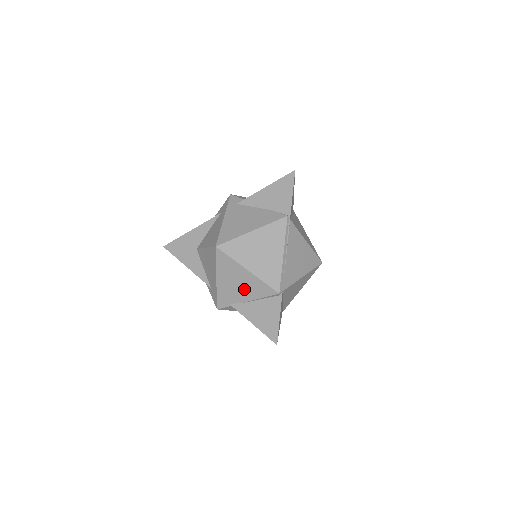
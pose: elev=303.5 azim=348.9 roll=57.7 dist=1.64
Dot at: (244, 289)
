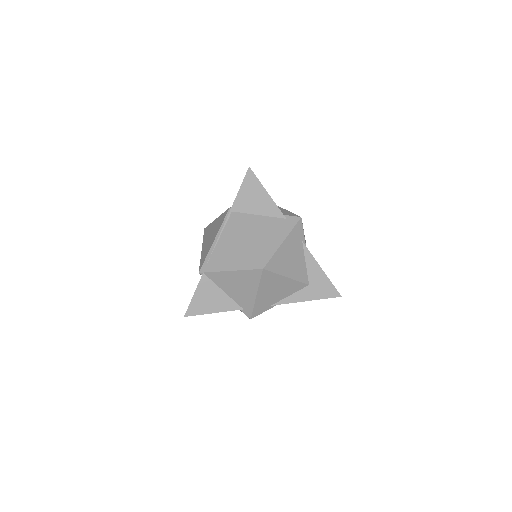
Dot at: occluded
